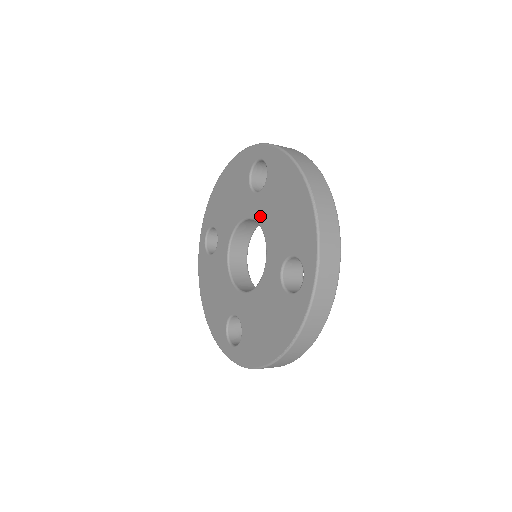
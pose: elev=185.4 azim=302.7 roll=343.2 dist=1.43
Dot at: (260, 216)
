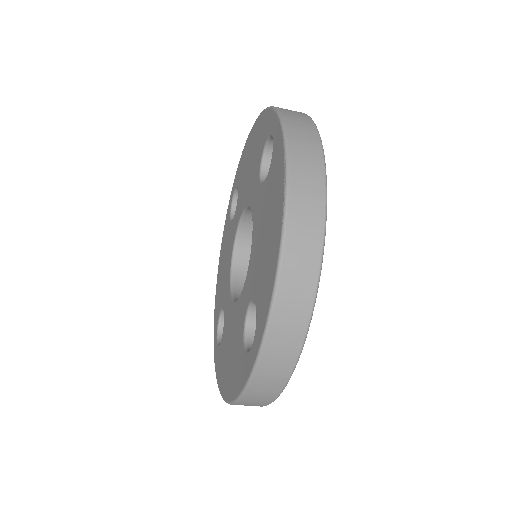
Dot at: (240, 209)
